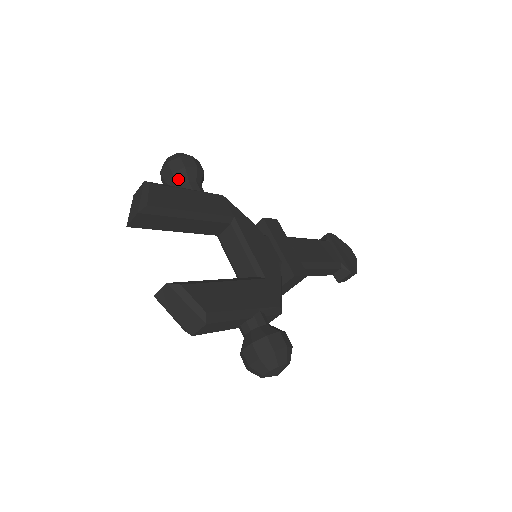
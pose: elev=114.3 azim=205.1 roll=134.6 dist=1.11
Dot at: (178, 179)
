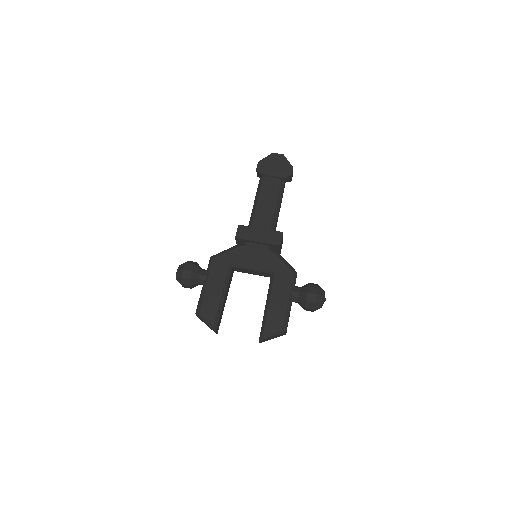
Dot at: (194, 284)
